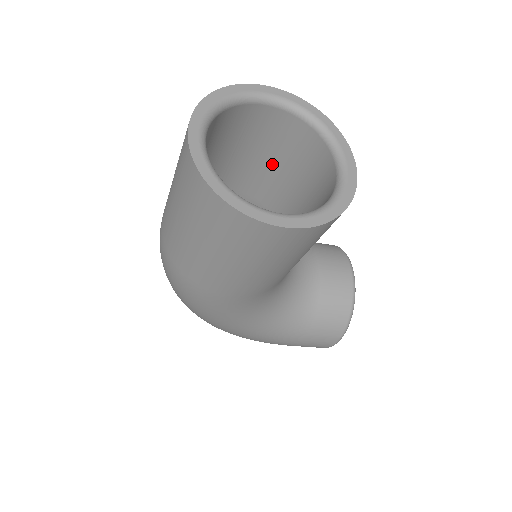
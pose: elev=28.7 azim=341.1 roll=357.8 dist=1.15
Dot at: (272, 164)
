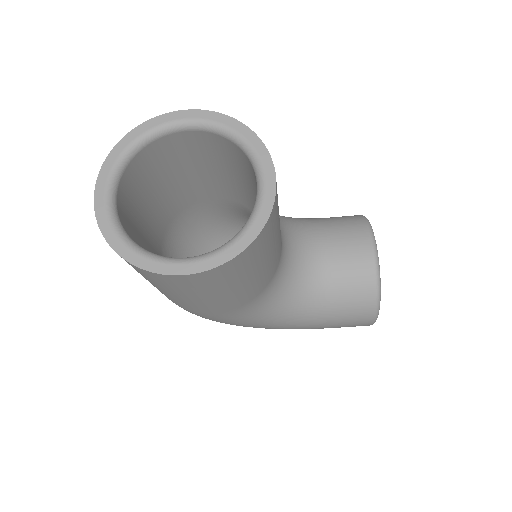
Dot at: (228, 174)
